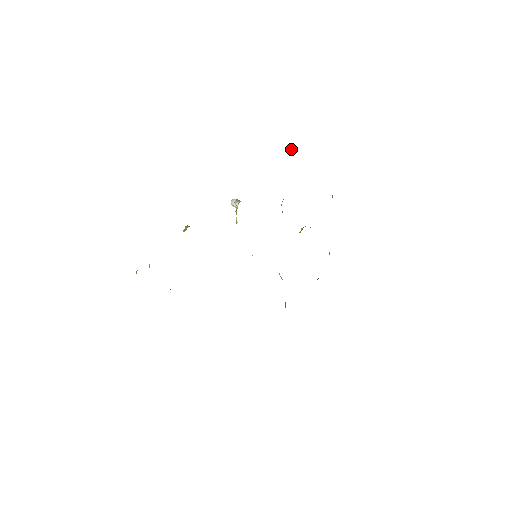
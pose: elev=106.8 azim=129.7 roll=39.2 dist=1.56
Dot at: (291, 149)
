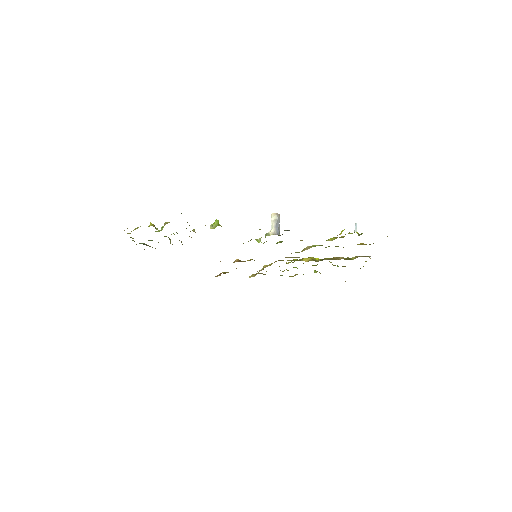
Dot at: (355, 230)
